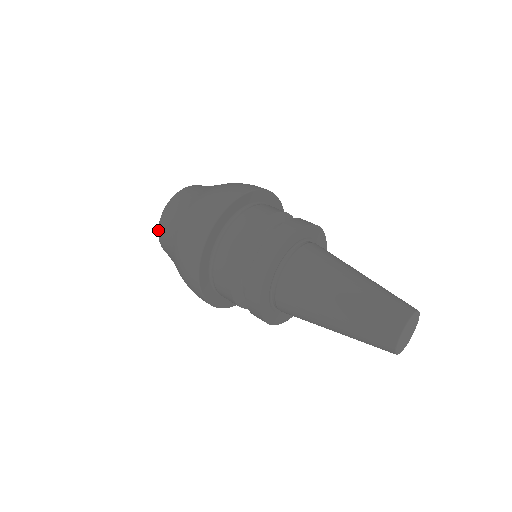
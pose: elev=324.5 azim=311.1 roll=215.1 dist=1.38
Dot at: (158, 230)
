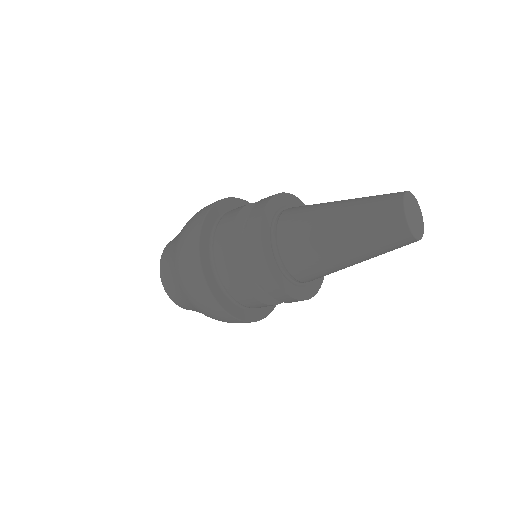
Dot at: occluded
